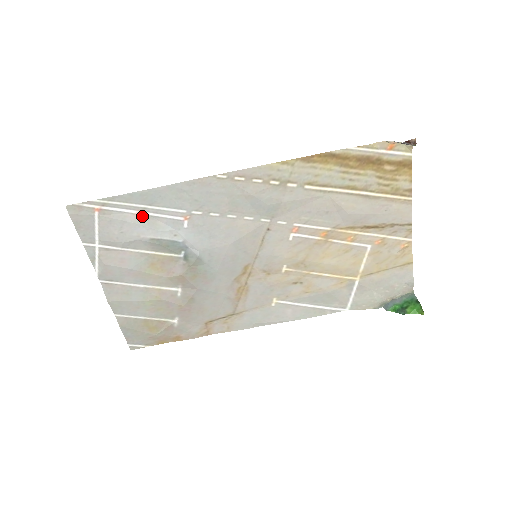
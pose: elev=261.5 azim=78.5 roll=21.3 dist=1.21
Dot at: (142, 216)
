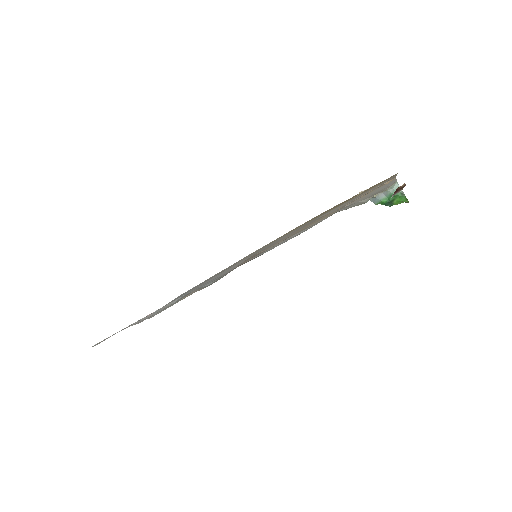
Dot at: (154, 312)
